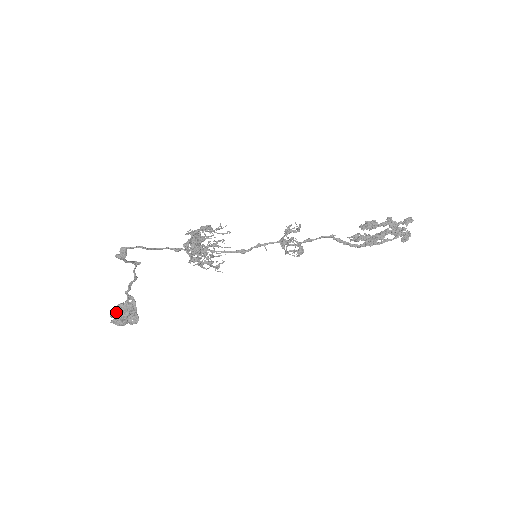
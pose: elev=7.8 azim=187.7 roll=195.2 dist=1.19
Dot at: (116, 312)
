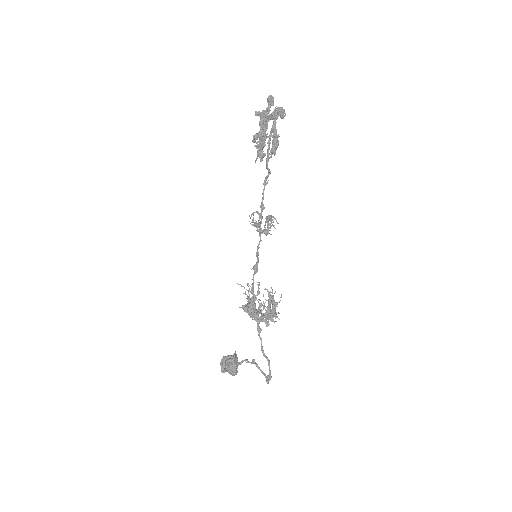
Dot at: (237, 371)
